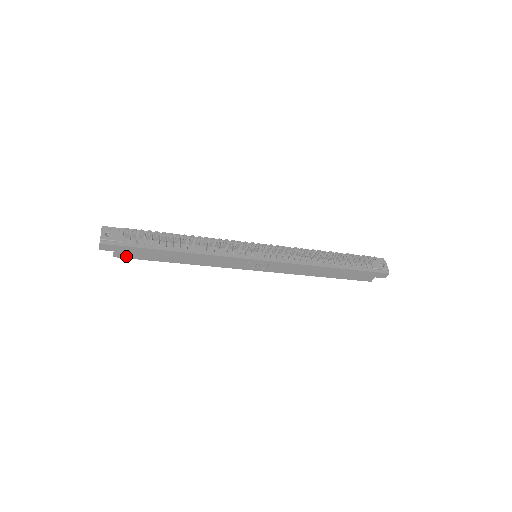
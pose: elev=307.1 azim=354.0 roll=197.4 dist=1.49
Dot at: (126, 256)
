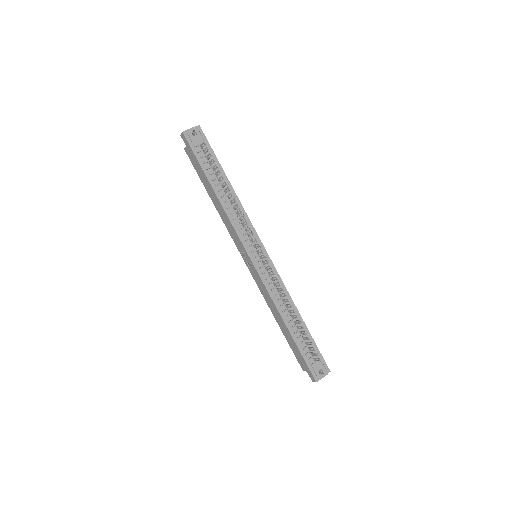
Dot at: (190, 157)
